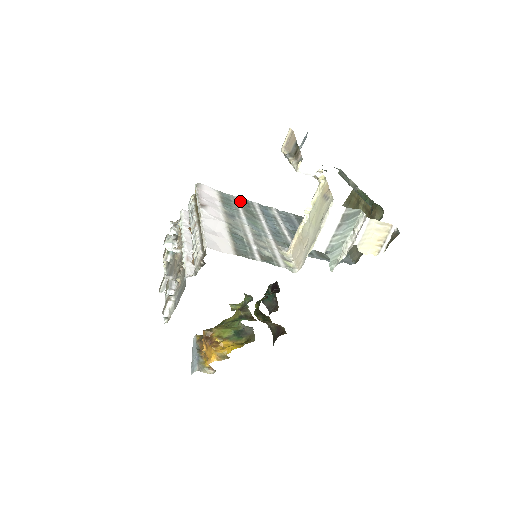
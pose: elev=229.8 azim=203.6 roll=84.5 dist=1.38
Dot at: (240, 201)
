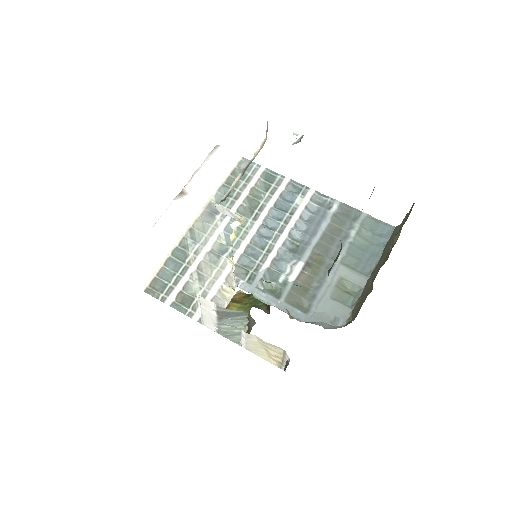
Dot at: (259, 178)
